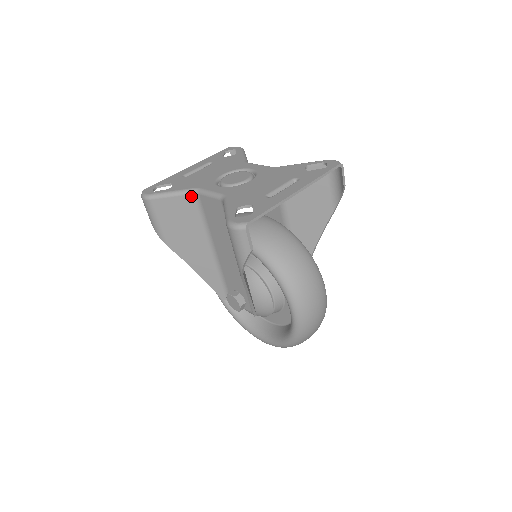
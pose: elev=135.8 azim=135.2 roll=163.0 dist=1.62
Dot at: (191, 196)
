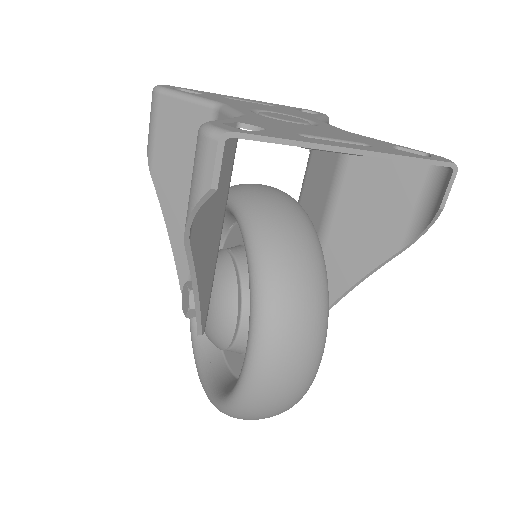
Dot at: (209, 111)
